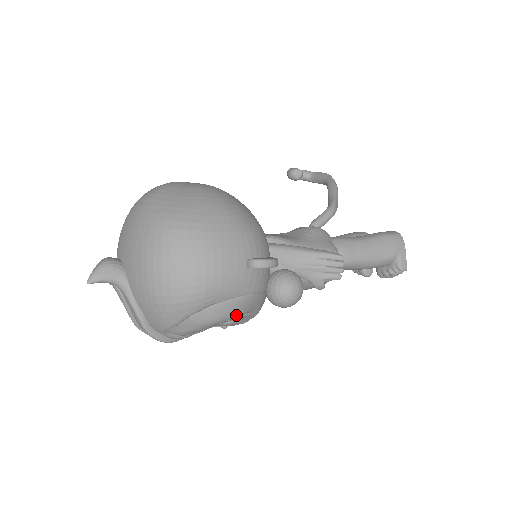
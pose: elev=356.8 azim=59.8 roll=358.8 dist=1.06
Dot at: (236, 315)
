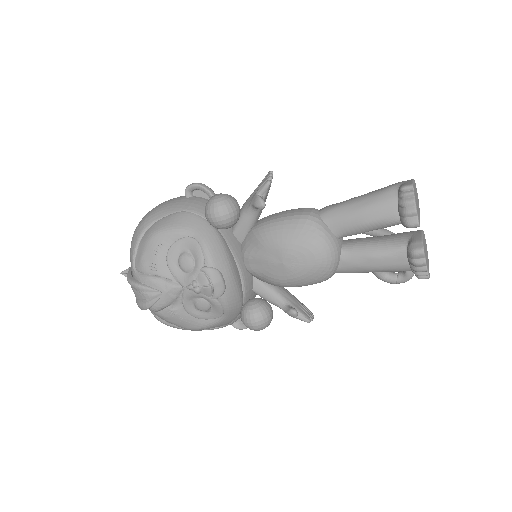
Dot at: (172, 228)
